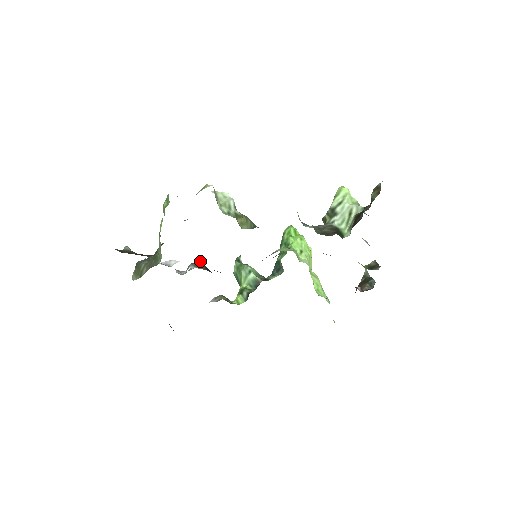
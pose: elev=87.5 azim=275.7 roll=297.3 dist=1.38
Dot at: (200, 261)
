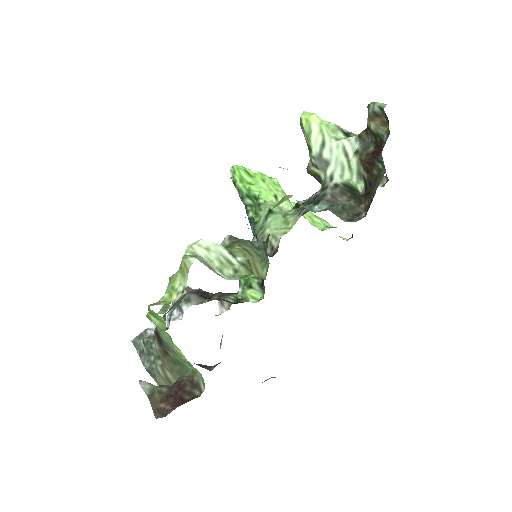
Dot at: occluded
